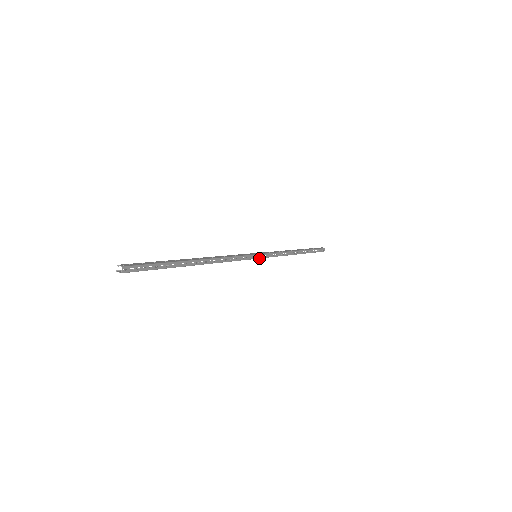
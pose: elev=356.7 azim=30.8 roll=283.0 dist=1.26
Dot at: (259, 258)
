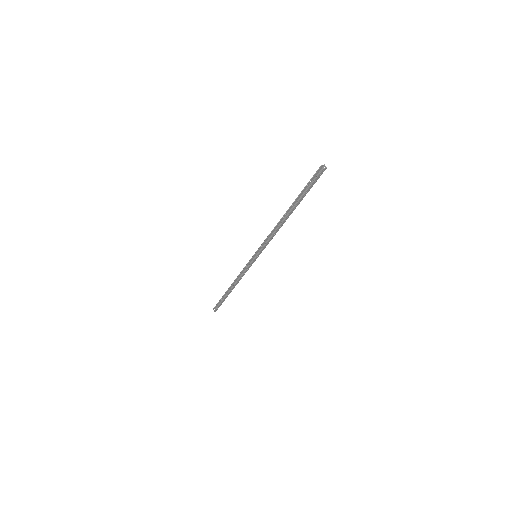
Dot at: (256, 258)
